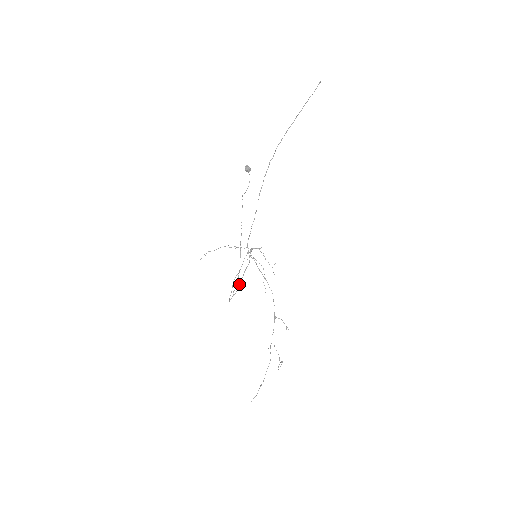
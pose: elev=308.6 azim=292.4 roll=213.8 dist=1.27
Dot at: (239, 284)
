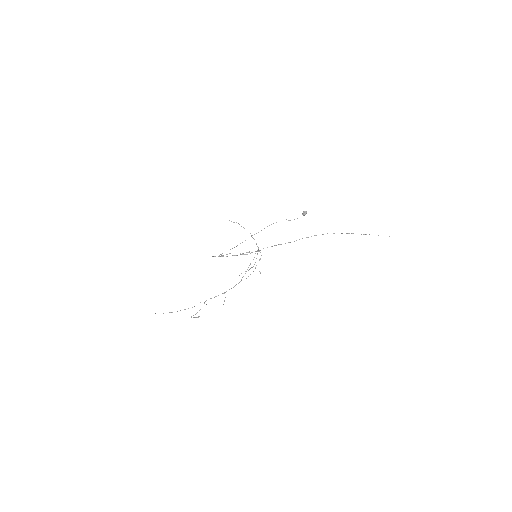
Dot at: occluded
